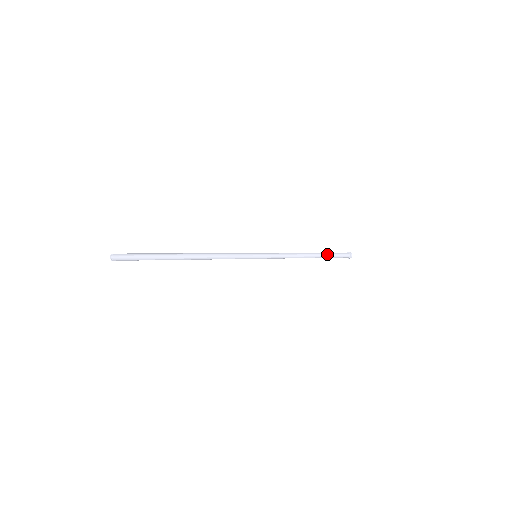
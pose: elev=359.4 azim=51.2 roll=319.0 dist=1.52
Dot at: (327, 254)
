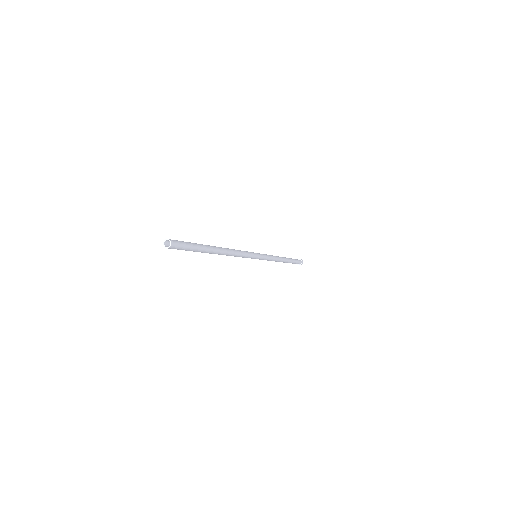
Dot at: (292, 260)
